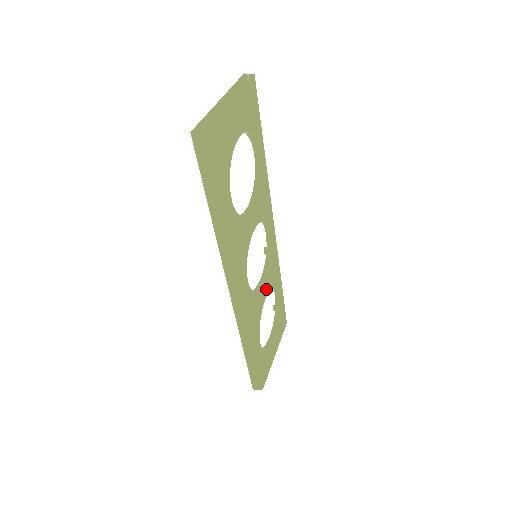
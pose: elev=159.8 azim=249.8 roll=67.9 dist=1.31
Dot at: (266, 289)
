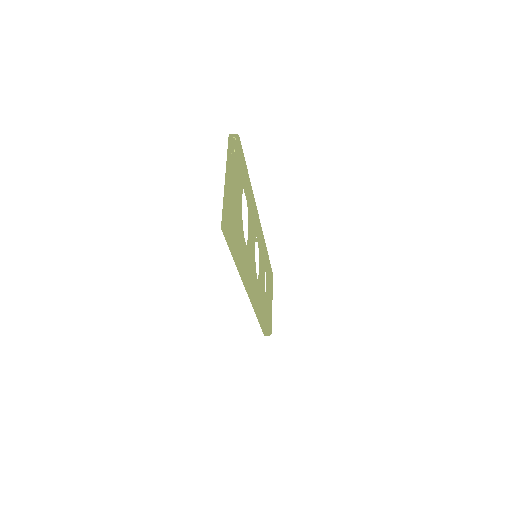
Dot at: (264, 271)
